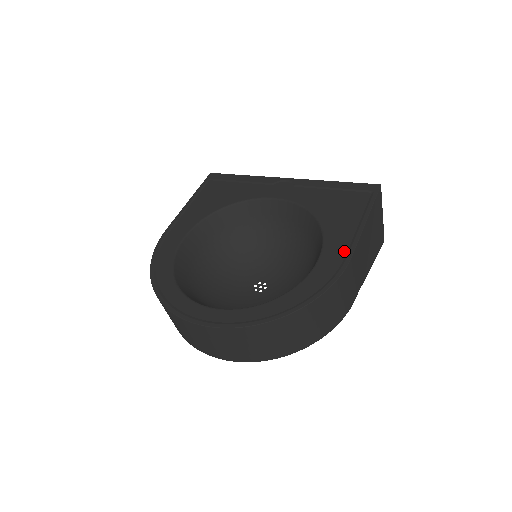
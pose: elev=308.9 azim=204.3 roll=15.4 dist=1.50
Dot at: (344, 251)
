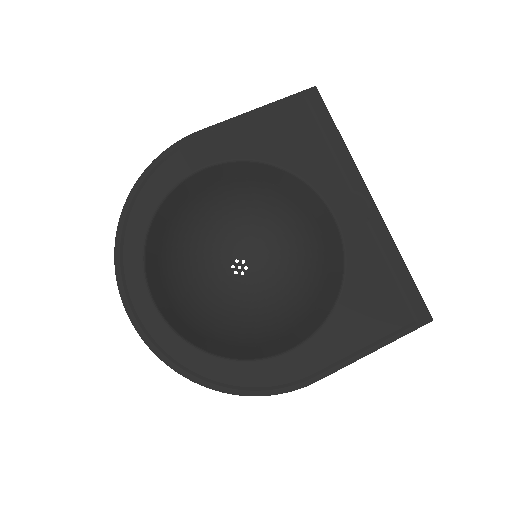
Dot at: (318, 367)
